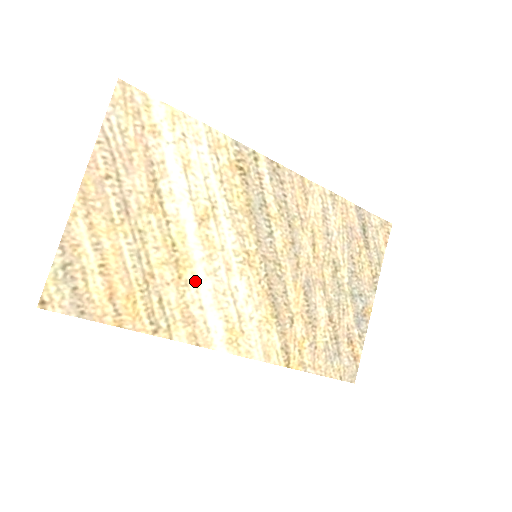
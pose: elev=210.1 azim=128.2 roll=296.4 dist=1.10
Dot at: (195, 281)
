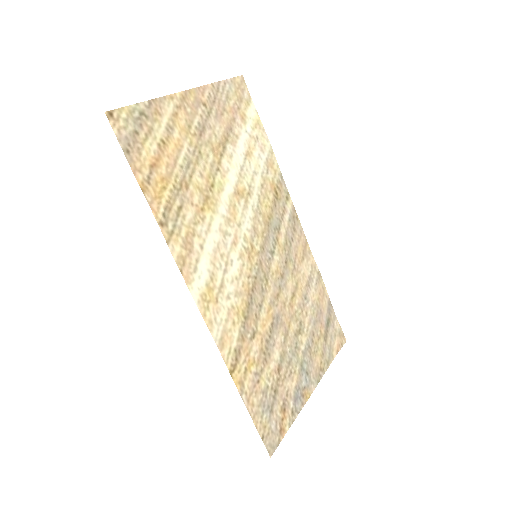
Dot at: (210, 224)
